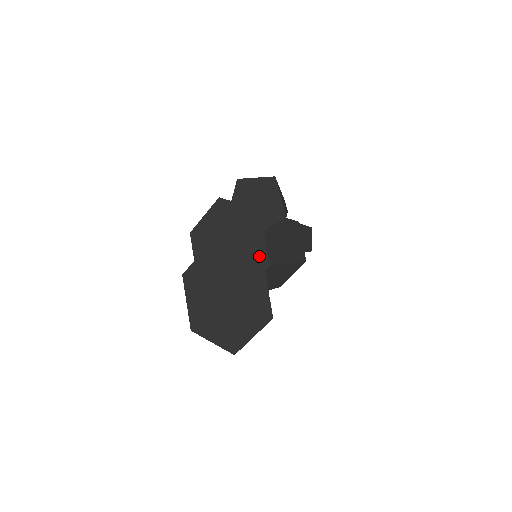
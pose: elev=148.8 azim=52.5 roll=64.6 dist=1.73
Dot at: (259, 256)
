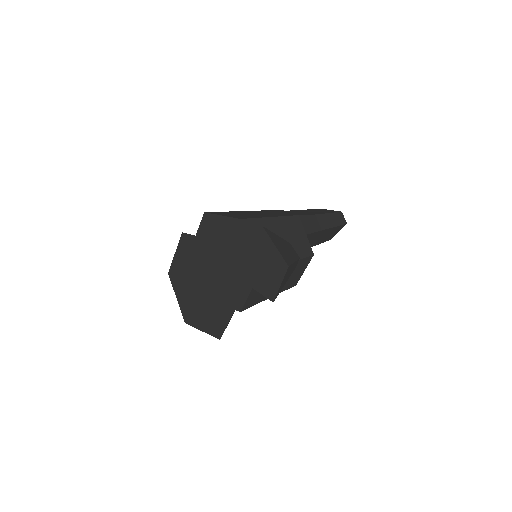
Dot at: (238, 297)
